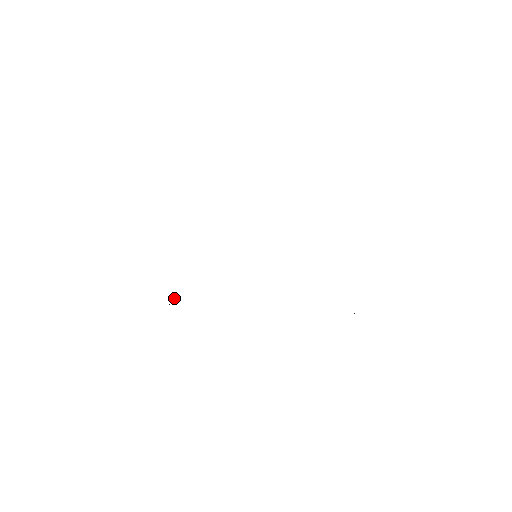
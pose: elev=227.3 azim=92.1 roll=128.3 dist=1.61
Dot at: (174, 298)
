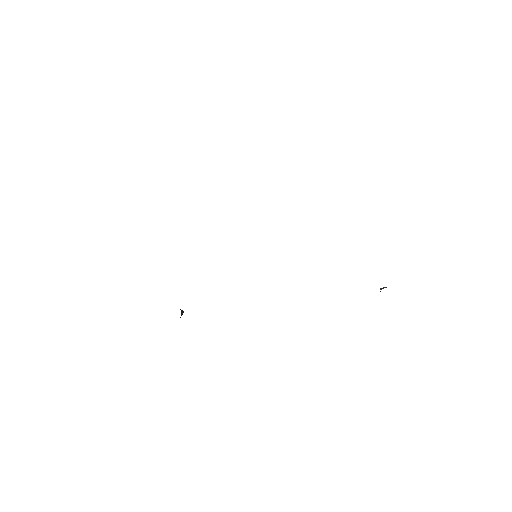
Dot at: (181, 312)
